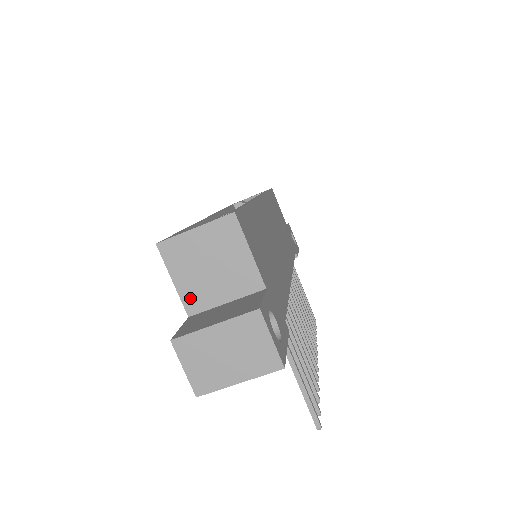
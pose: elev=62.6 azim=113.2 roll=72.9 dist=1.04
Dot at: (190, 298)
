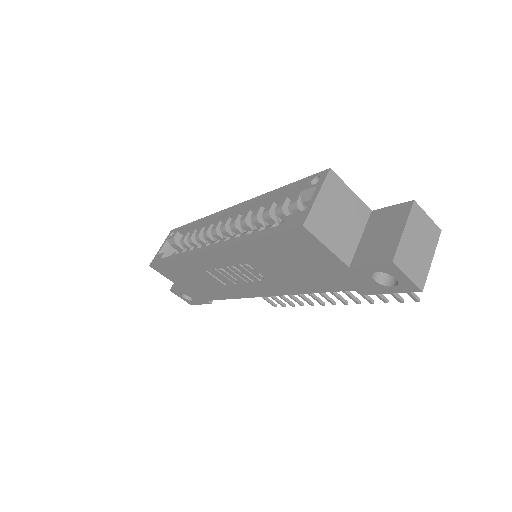
Dot at: (342, 252)
